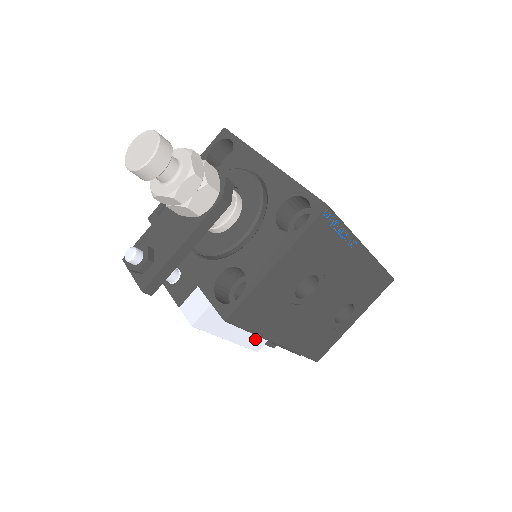
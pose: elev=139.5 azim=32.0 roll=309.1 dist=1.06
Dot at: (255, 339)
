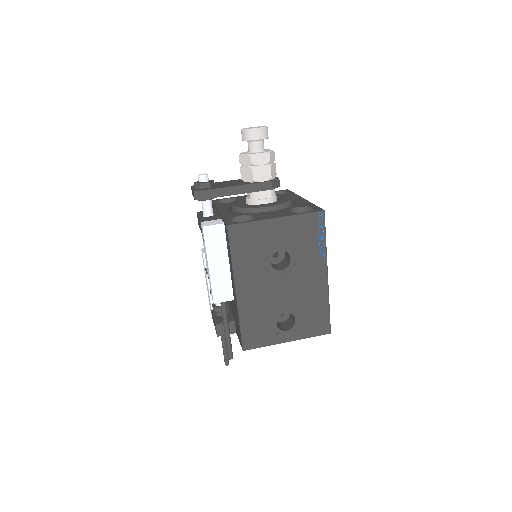
Dot at: (221, 289)
